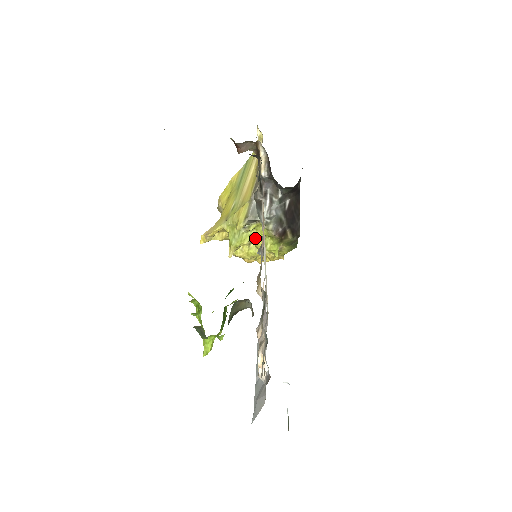
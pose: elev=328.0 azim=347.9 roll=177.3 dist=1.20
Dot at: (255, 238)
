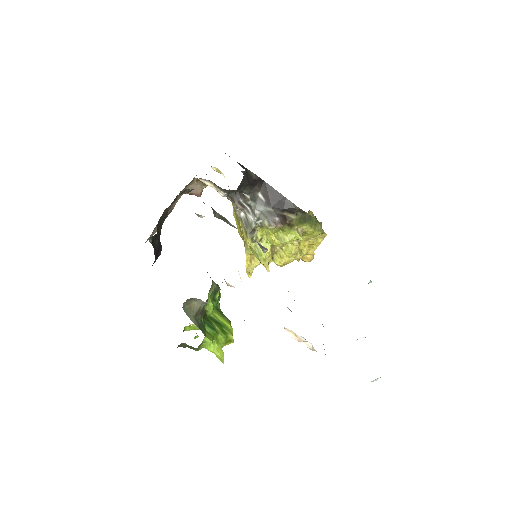
Dot at: (271, 241)
